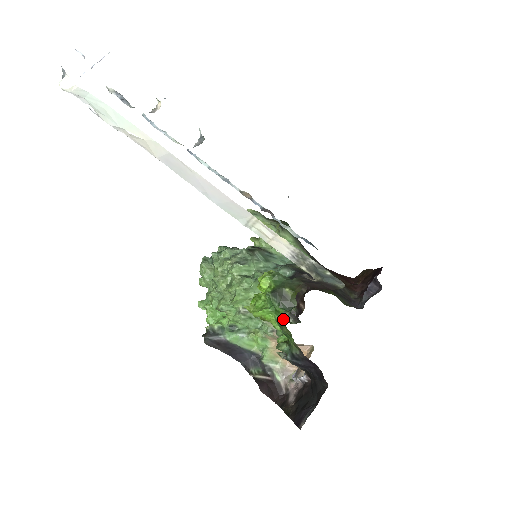
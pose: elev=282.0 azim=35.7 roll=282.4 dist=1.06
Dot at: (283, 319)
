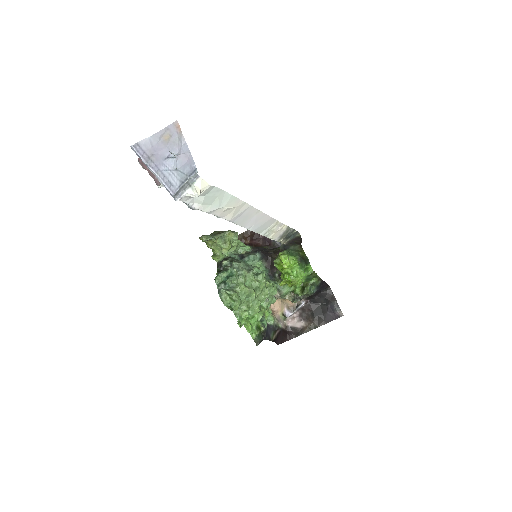
Dot at: occluded
